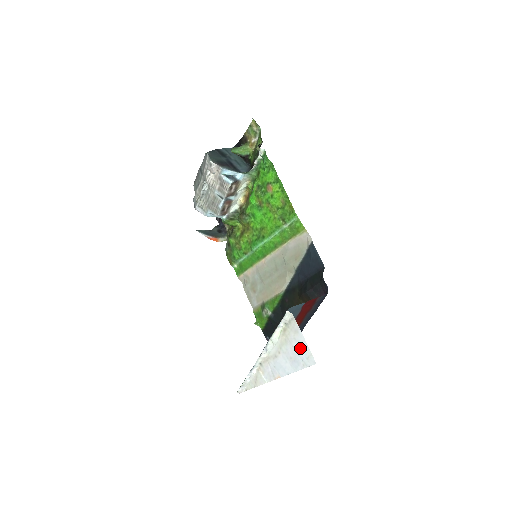
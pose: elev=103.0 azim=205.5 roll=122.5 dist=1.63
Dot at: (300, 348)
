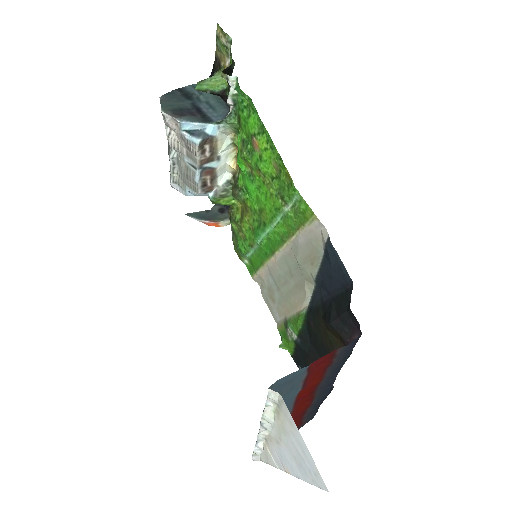
Dot at: (302, 452)
